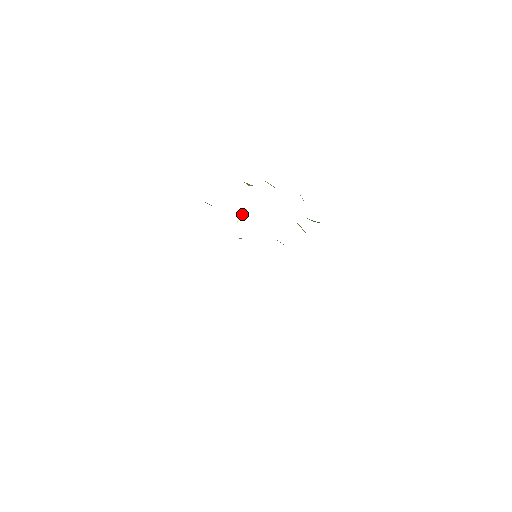
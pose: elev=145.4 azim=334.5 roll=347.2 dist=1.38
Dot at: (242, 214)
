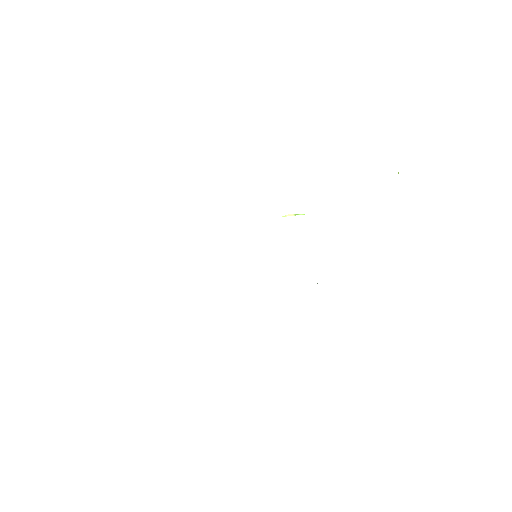
Dot at: (296, 214)
